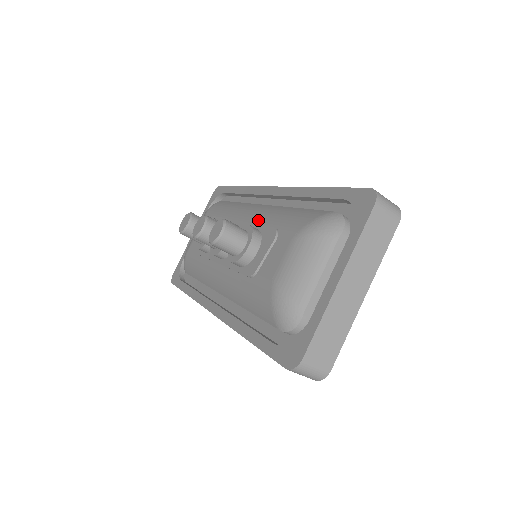
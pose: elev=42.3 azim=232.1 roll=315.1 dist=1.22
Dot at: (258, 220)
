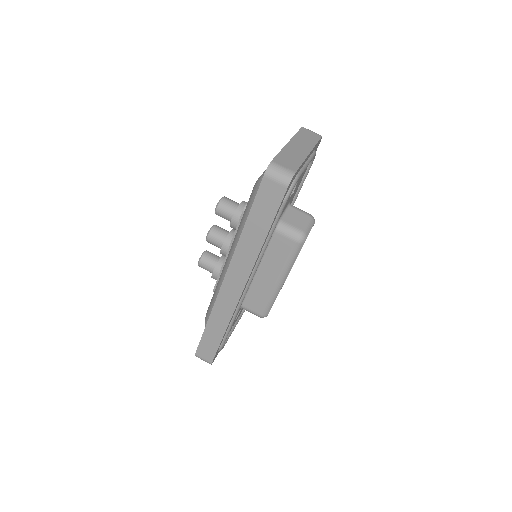
Dot at: occluded
